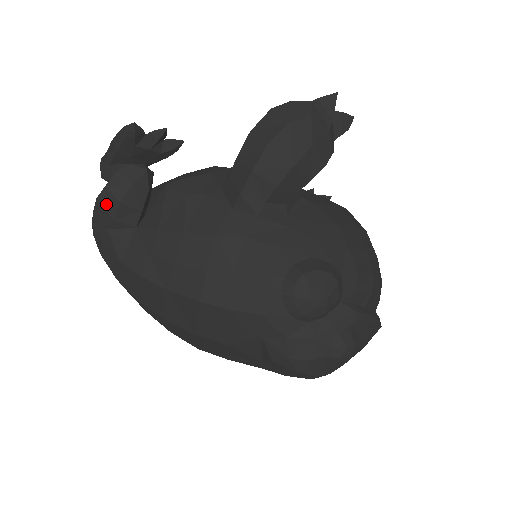
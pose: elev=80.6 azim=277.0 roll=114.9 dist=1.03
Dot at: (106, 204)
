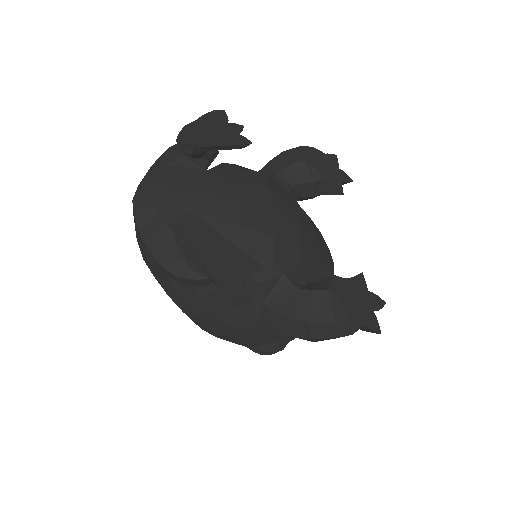
Dot at: (170, 275)
